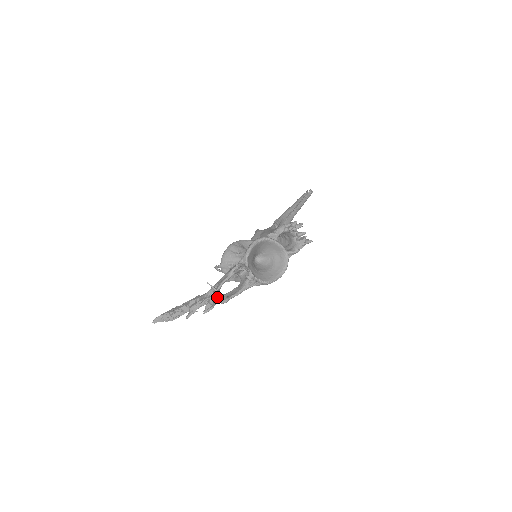
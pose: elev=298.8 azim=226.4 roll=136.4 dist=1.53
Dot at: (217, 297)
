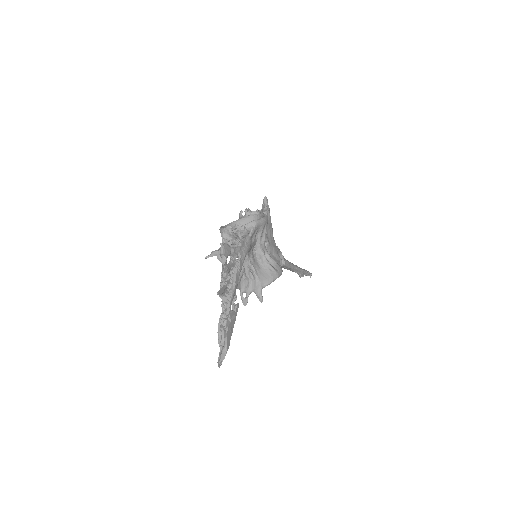
Dot at: (221, 253)
